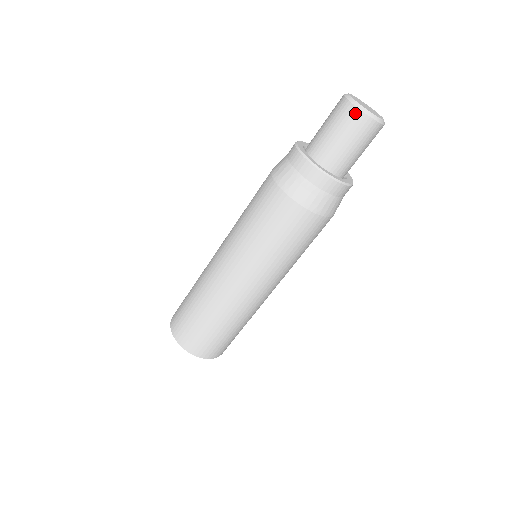
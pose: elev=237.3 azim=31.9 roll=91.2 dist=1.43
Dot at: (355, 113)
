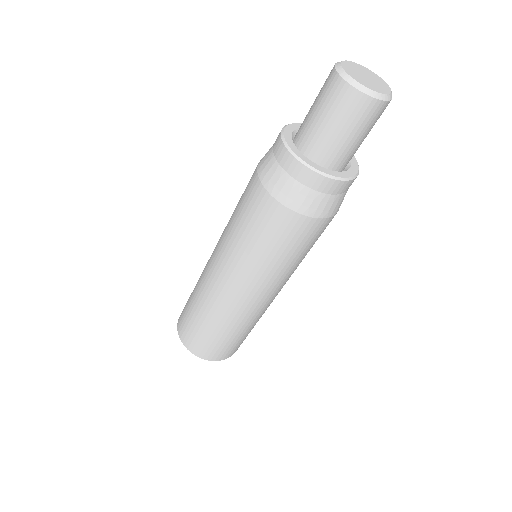
Dot at: (335, 80)
